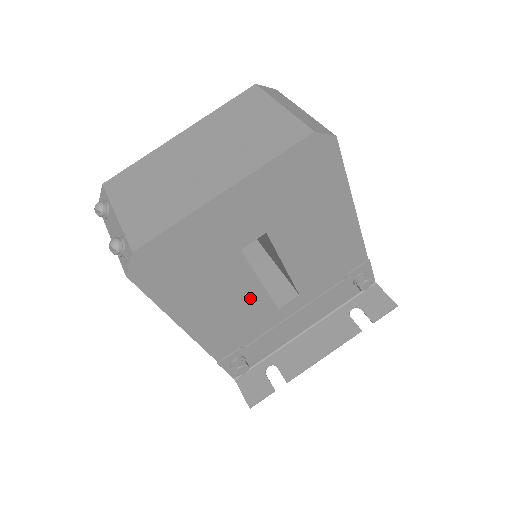
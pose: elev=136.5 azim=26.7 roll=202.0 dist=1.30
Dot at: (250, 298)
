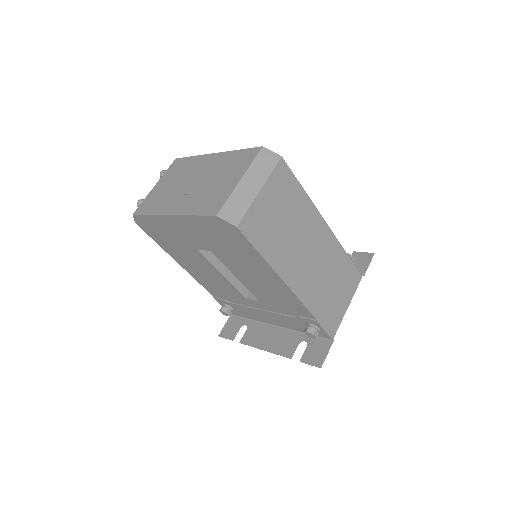
Dot at: (219, 278)
